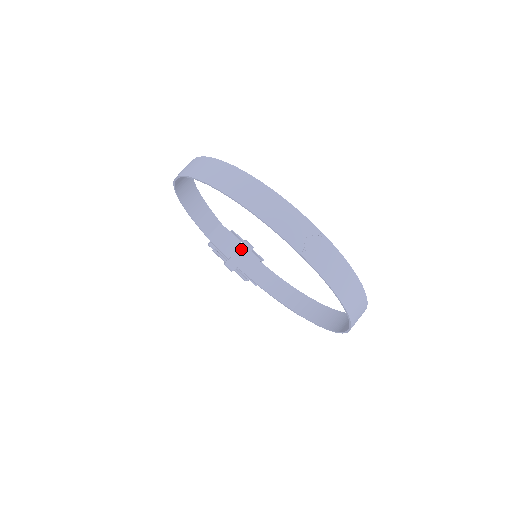
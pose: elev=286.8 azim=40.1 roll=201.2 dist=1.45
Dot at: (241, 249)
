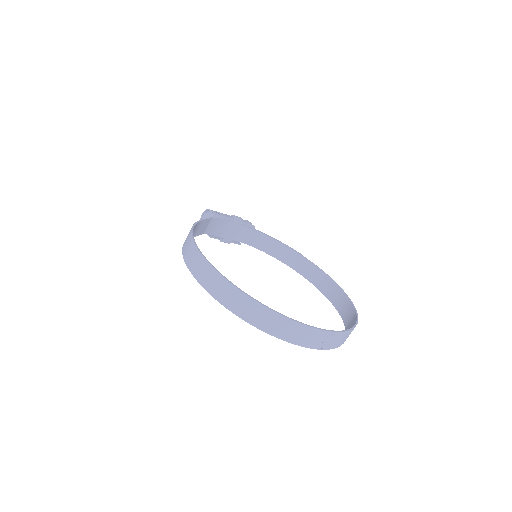
Dot at: (233, 227)
